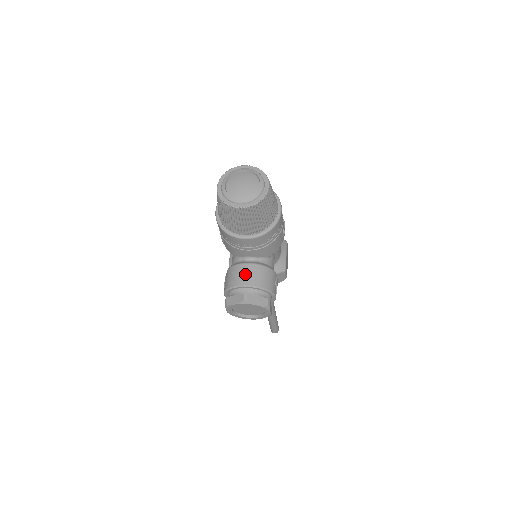
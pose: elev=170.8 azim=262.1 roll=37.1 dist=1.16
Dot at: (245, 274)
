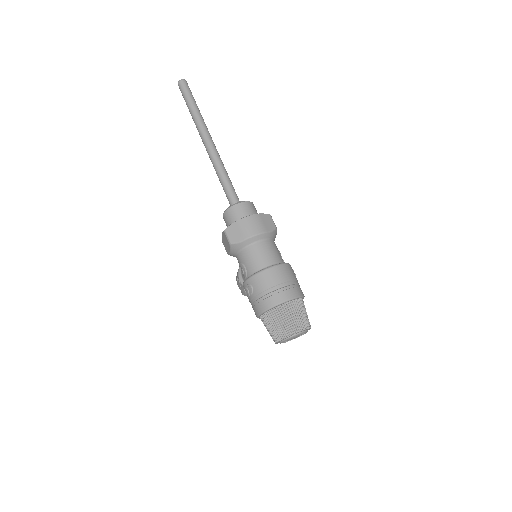
Dot at: occluded
